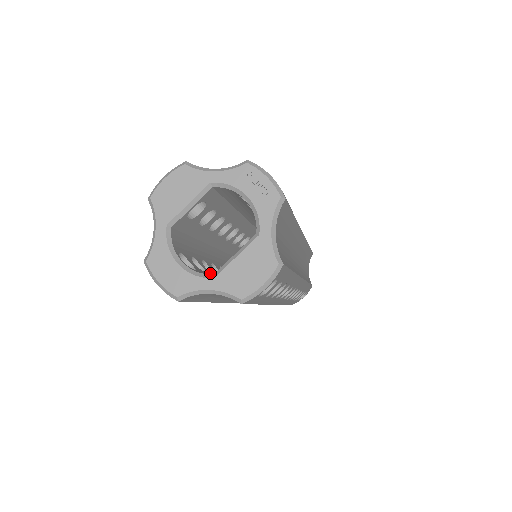
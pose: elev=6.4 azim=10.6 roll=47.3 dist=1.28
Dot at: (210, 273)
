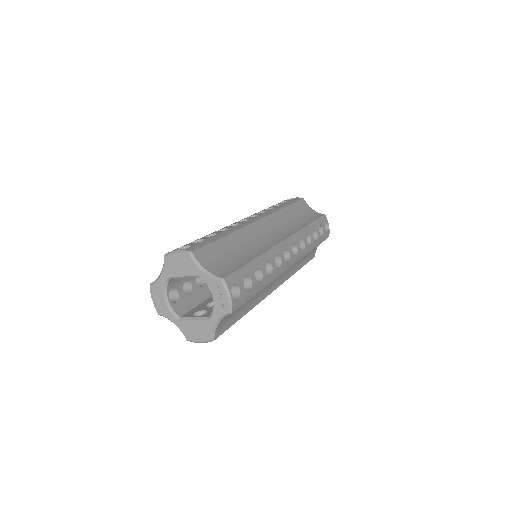
Dot at: (195, 290)
